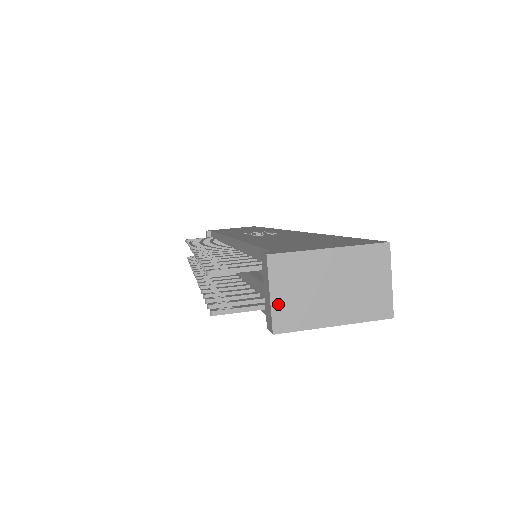
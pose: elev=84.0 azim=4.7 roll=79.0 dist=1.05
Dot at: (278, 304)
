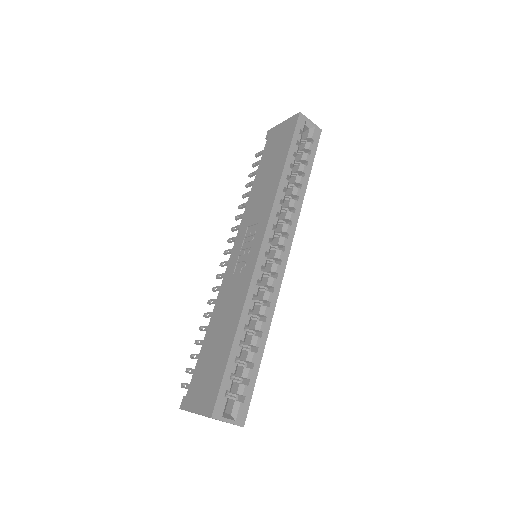
Dot at: occluded
